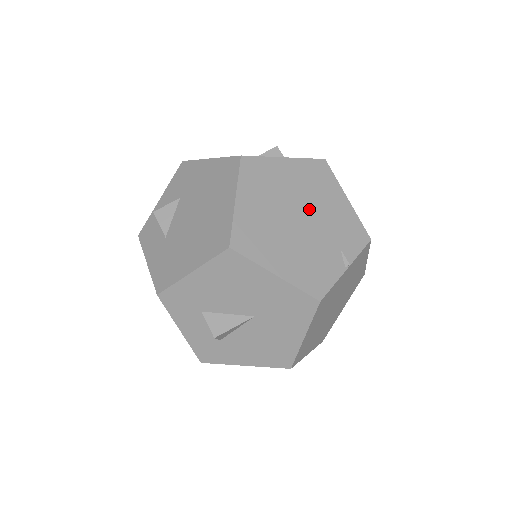
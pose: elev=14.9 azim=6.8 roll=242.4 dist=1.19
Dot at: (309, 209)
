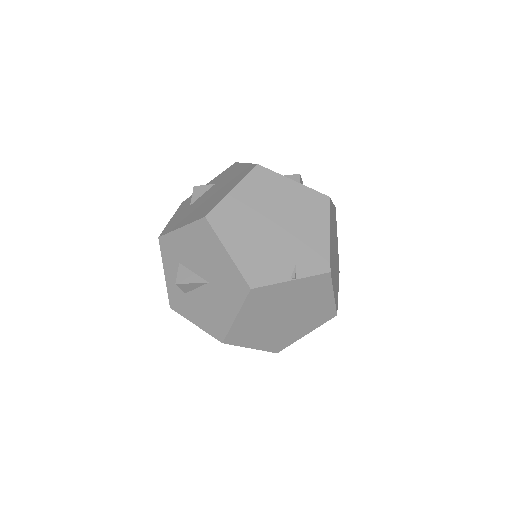
Dot at: (289, 224)
